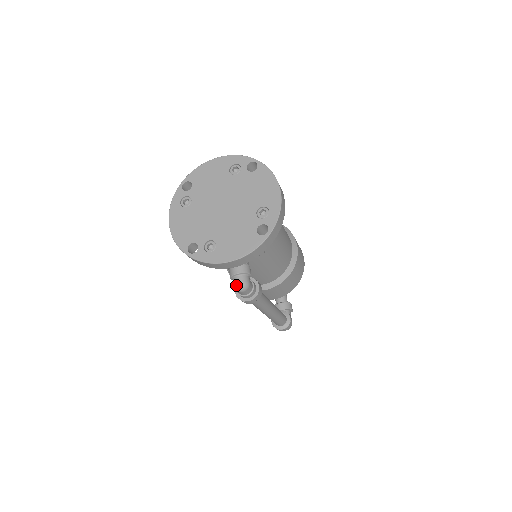
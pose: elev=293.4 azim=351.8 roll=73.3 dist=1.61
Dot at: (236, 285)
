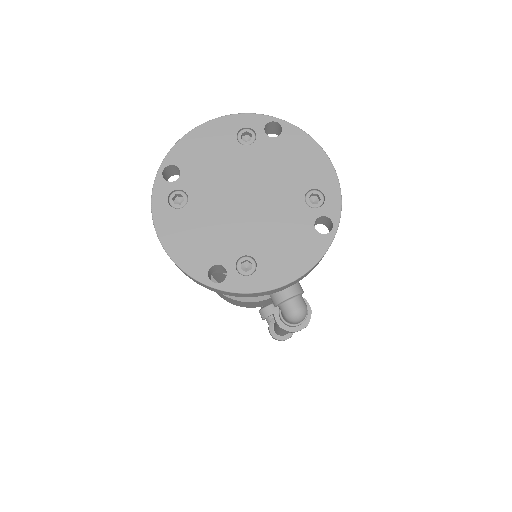
Dot at: (292, 314)
